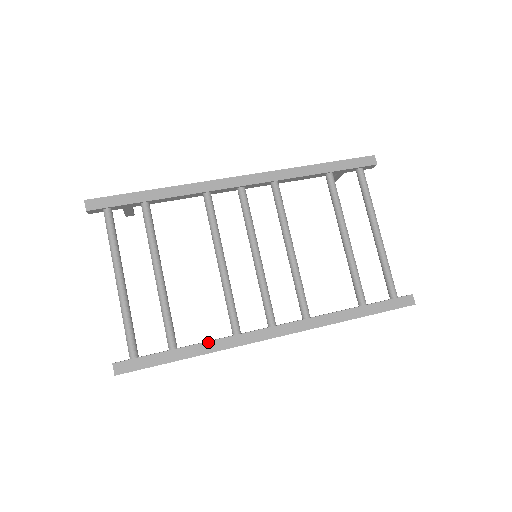
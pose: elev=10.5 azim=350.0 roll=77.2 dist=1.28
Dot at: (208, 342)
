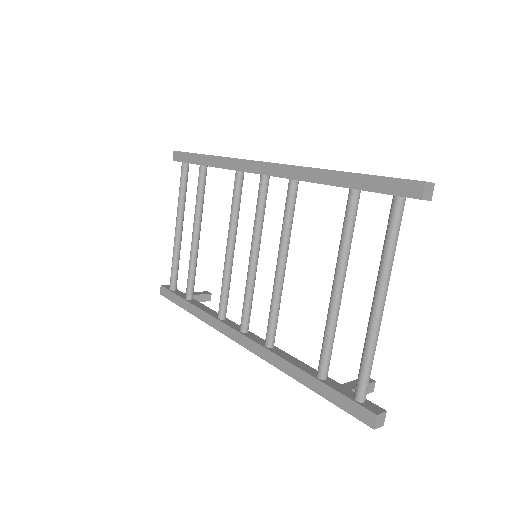
Dot at: (201, 310)
